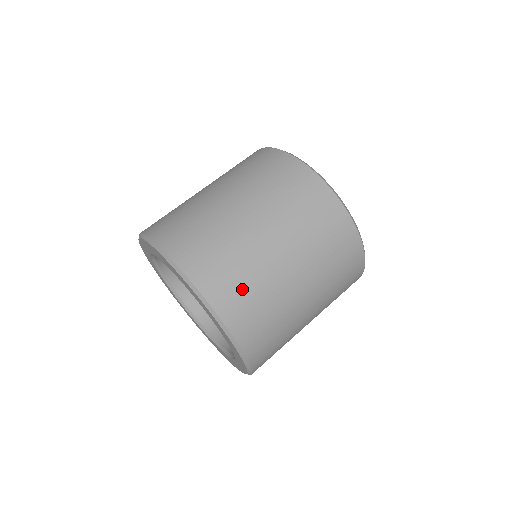
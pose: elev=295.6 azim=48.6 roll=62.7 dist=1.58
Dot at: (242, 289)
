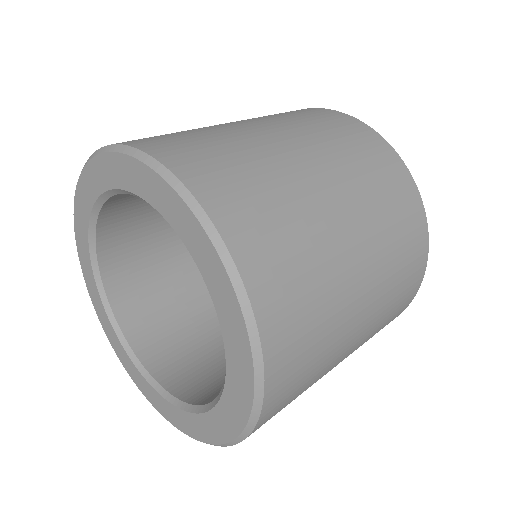
Dot at: occluded
